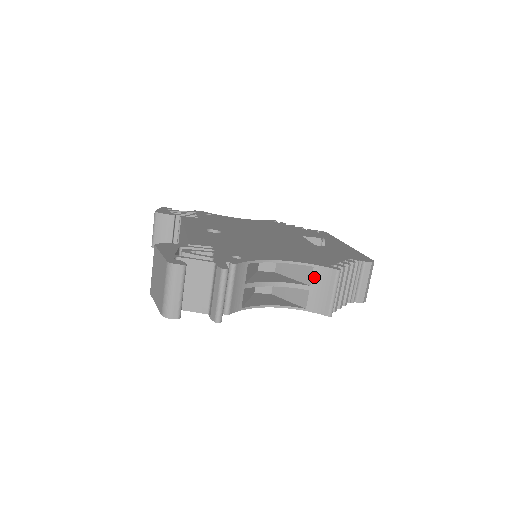
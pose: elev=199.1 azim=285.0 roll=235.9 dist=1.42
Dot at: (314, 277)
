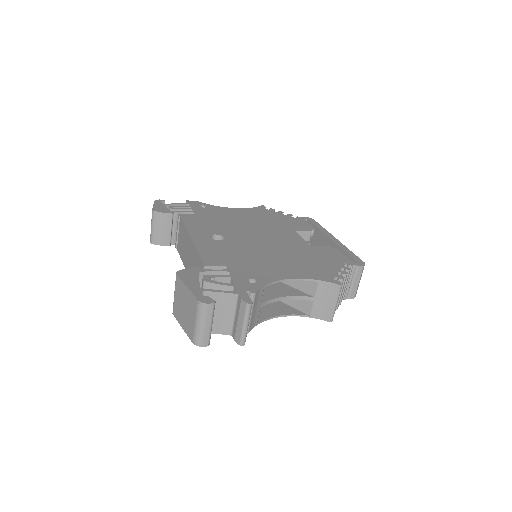
Dot at: (318, 290)
